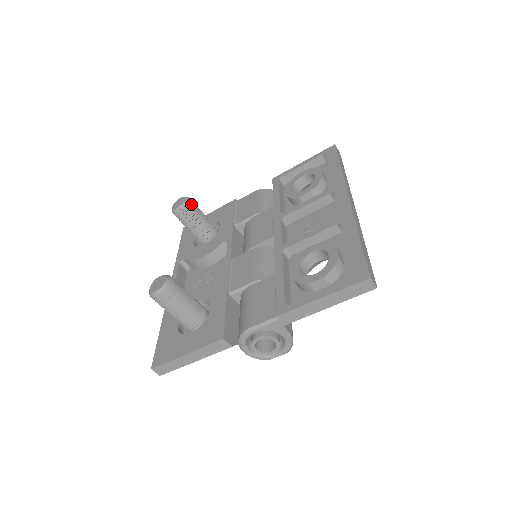
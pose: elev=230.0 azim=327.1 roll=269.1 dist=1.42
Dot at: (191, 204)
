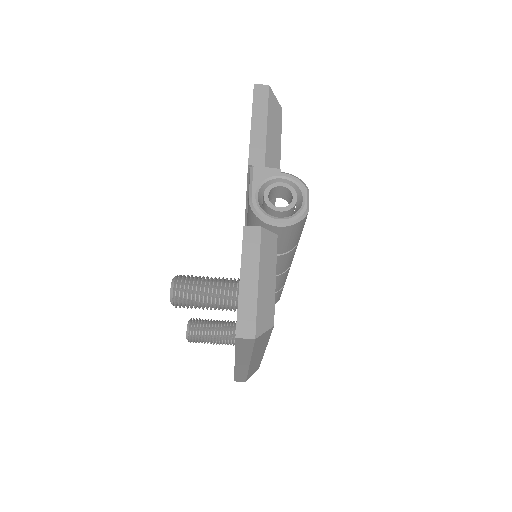
Dot at: (196, 319)
